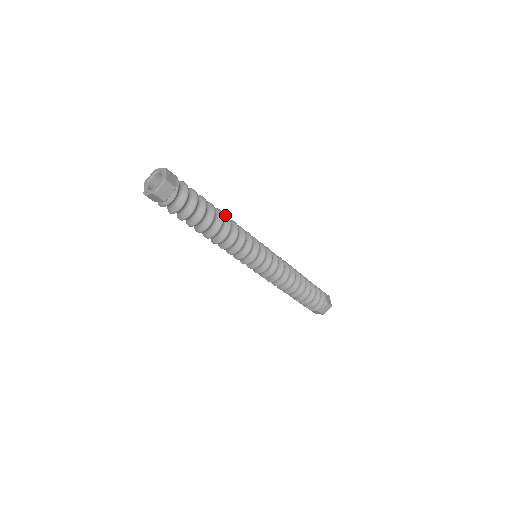
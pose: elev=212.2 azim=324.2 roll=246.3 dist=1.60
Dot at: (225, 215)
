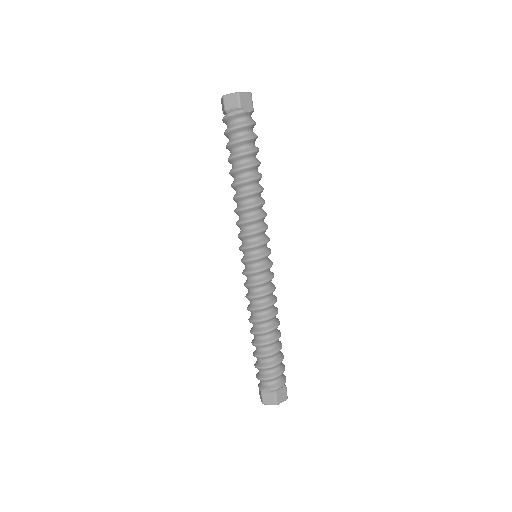
Dot at: occluded
